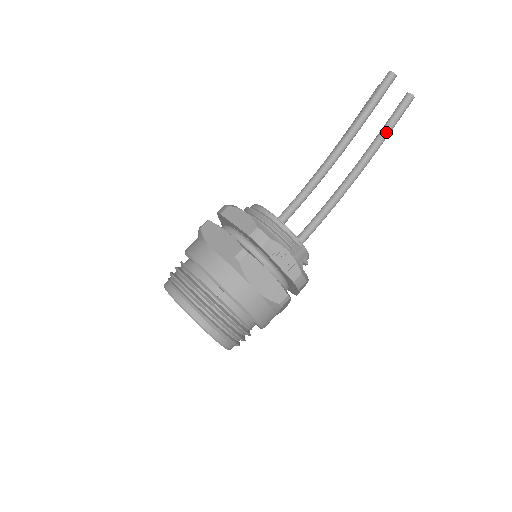
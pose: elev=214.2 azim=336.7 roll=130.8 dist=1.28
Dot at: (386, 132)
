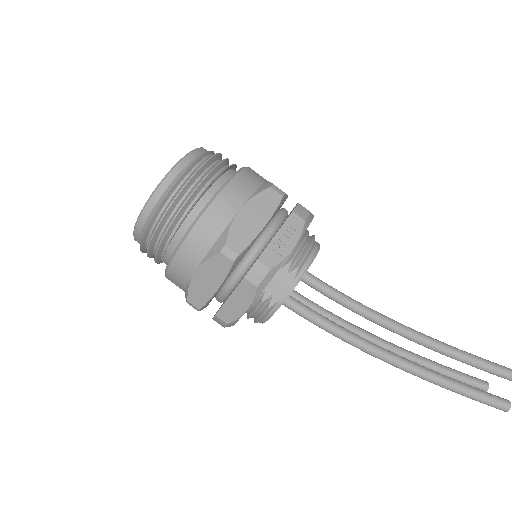
Dot at: (455, 383)
